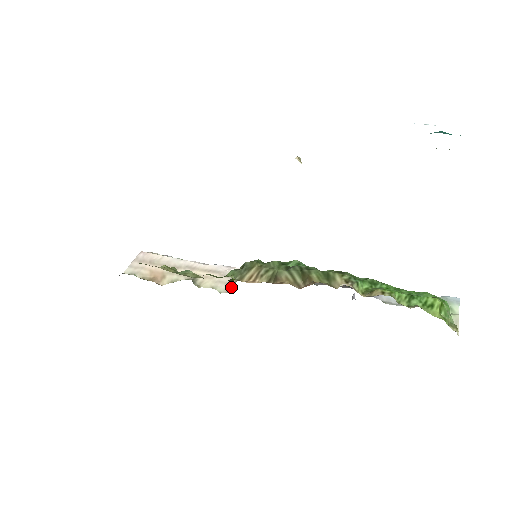
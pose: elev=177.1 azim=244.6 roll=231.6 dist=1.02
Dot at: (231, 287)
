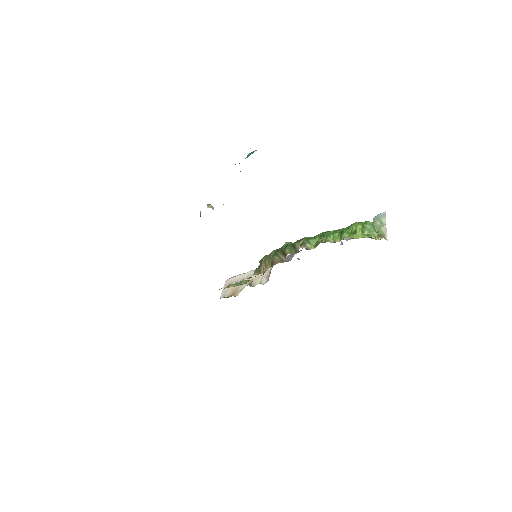
Dot at: occluded
